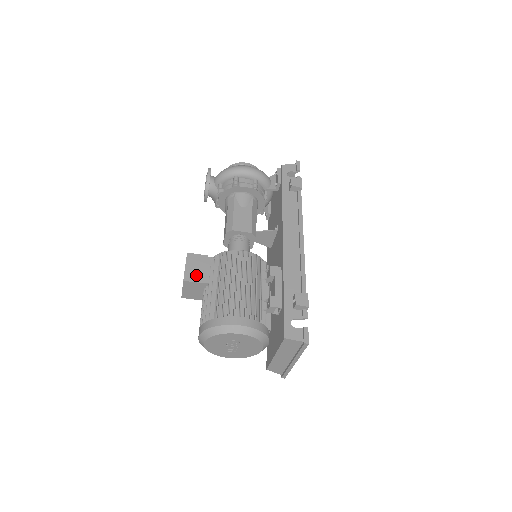
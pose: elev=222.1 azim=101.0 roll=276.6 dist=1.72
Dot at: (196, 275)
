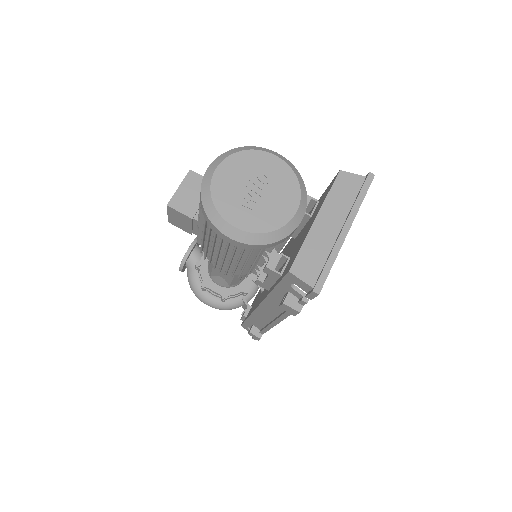
Dot at: occluded
